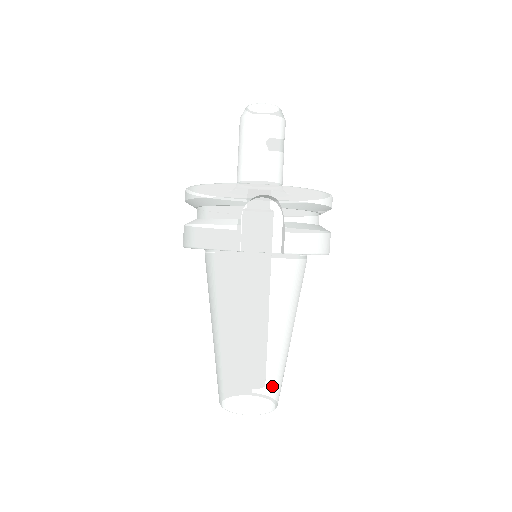
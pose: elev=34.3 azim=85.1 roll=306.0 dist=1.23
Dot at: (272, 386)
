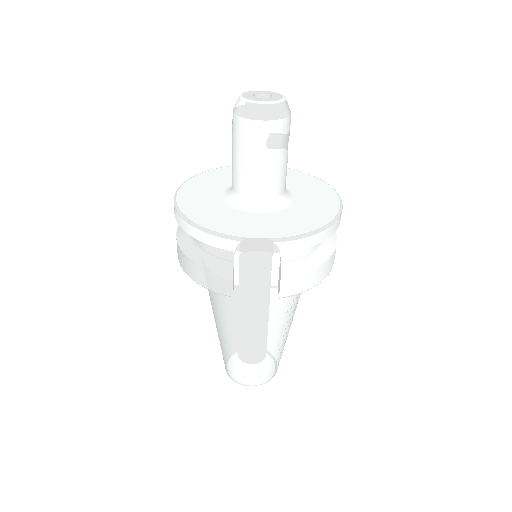
Dot at: (271, 368)
